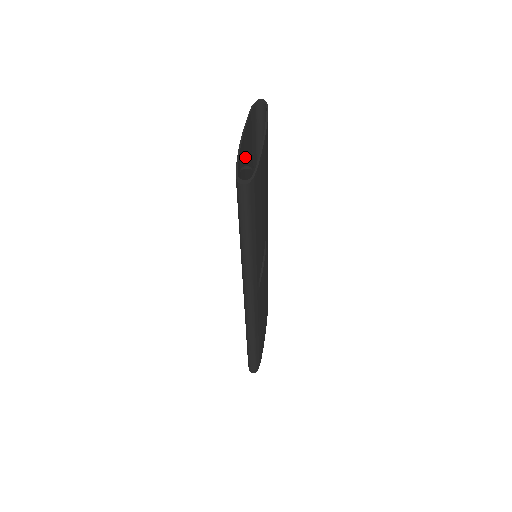
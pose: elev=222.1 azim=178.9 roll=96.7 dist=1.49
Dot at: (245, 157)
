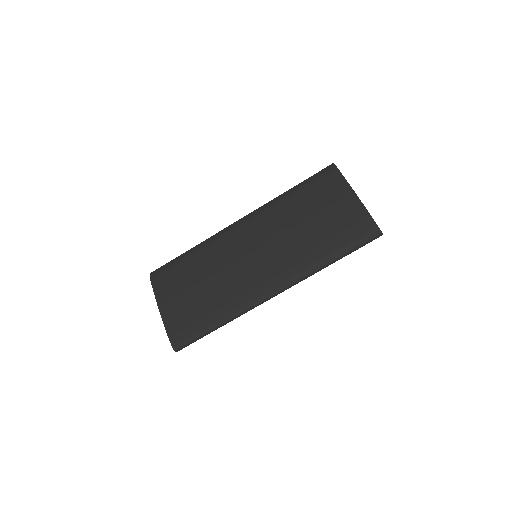
Dot at: (328, 197)
